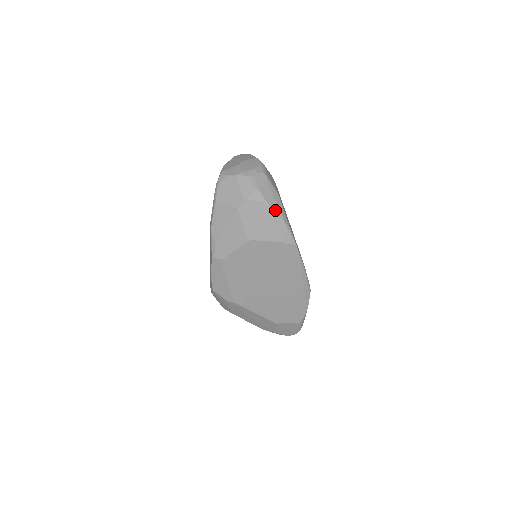
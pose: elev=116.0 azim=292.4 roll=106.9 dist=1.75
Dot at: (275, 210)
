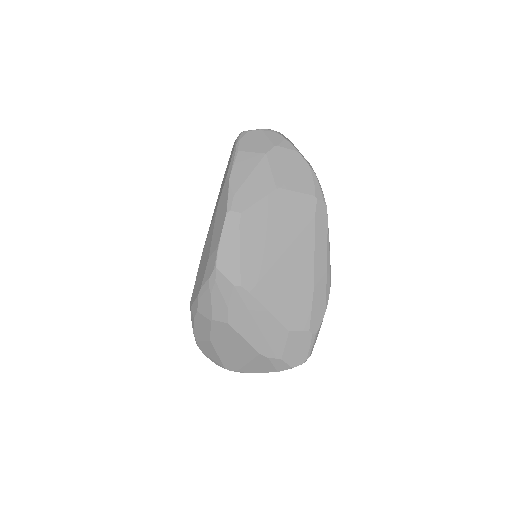
Dot at: (306, 160)
